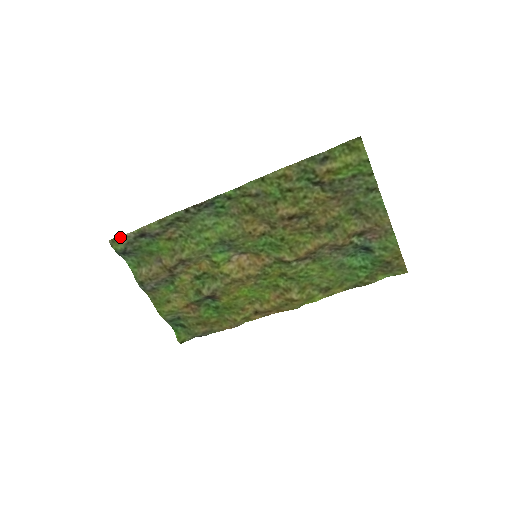
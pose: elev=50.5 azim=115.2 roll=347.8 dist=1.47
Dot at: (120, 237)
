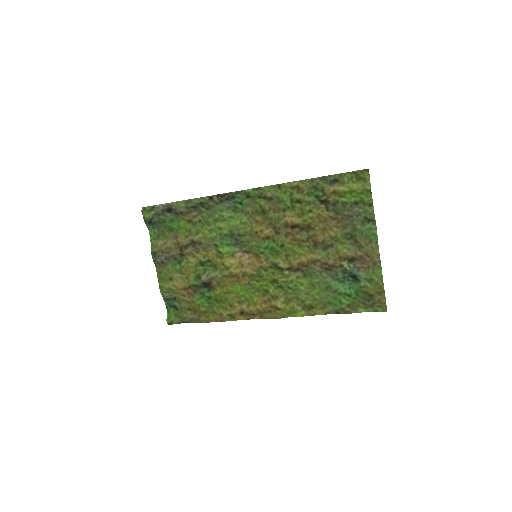
Dot at: (152, 207)
